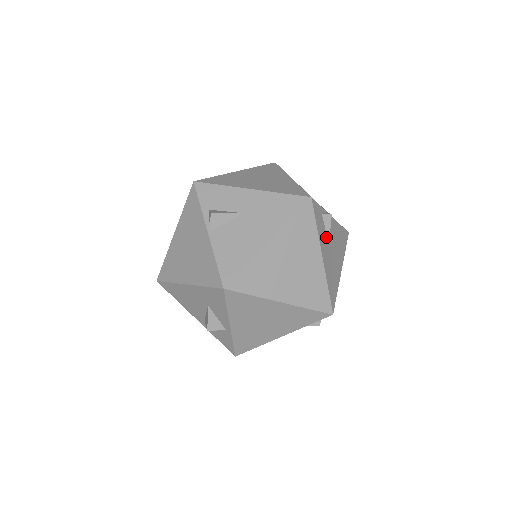
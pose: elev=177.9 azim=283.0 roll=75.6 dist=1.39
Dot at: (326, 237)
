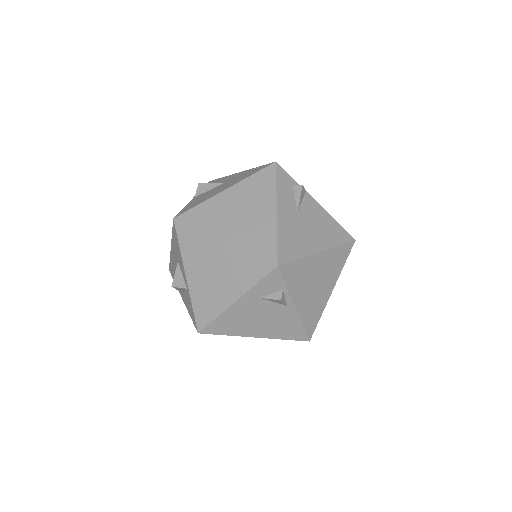
Dot at: (294, 204)
